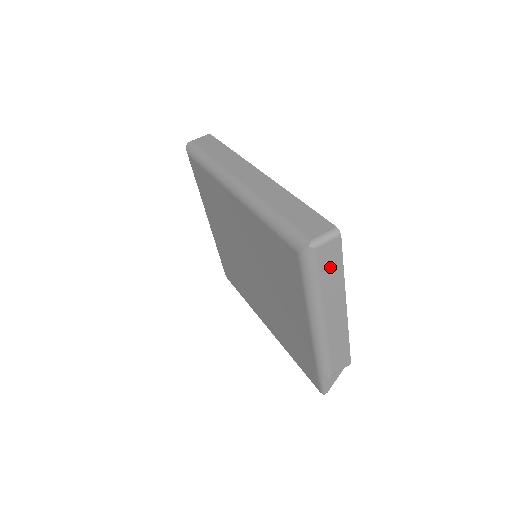
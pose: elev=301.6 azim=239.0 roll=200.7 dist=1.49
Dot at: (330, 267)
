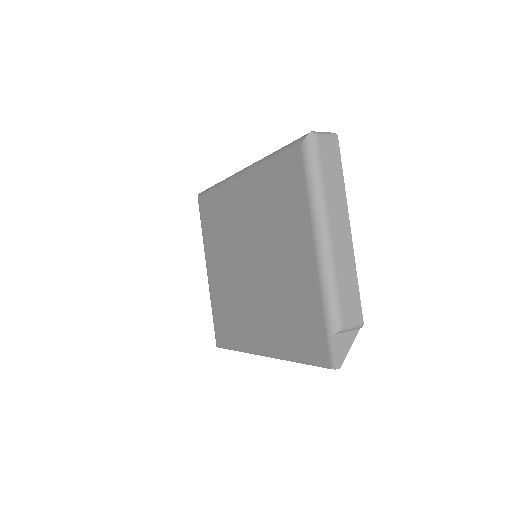
Dot at: (331, 165)
